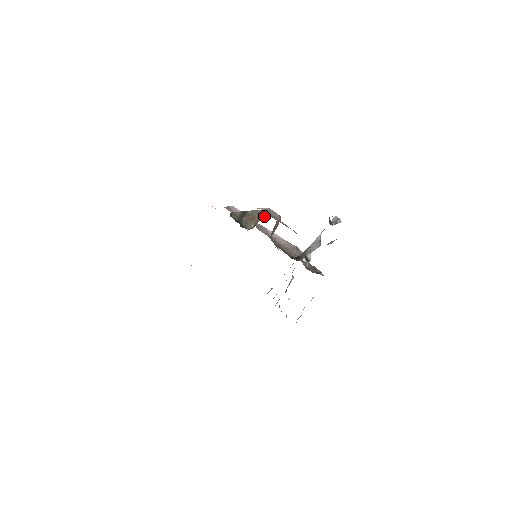
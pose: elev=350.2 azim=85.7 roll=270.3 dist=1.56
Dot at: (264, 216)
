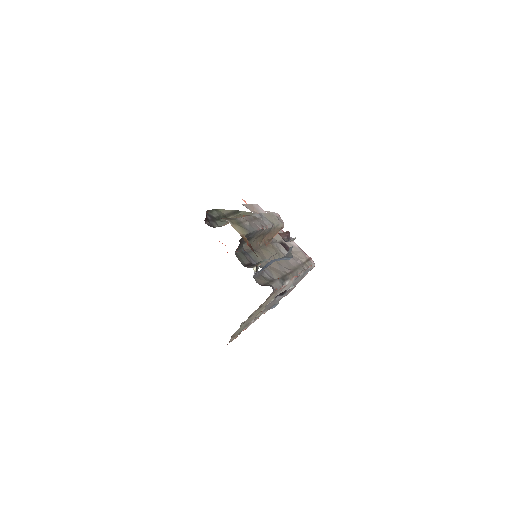
Dot at: (224, 218)
